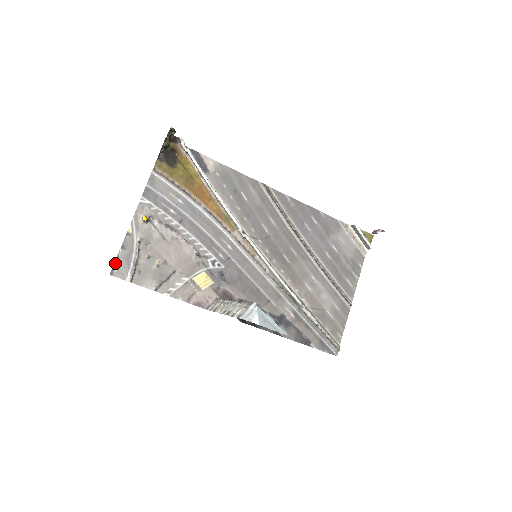
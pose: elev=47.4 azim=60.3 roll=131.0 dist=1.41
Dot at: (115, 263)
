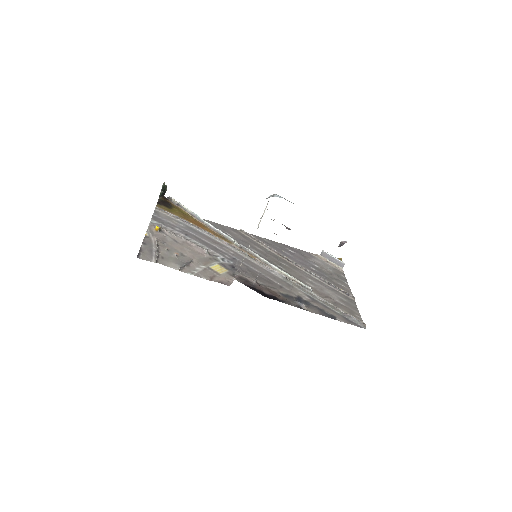
Dot at: (139, 252)
